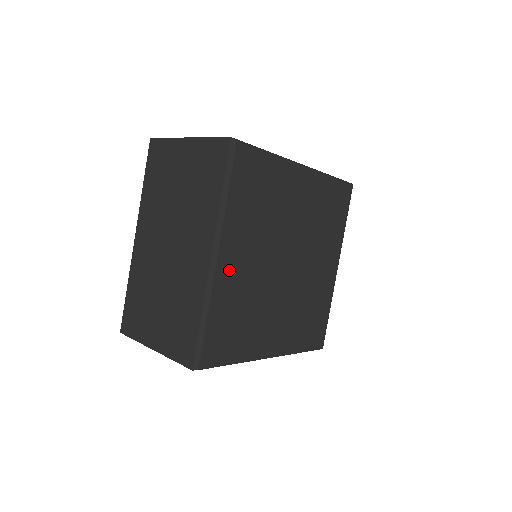
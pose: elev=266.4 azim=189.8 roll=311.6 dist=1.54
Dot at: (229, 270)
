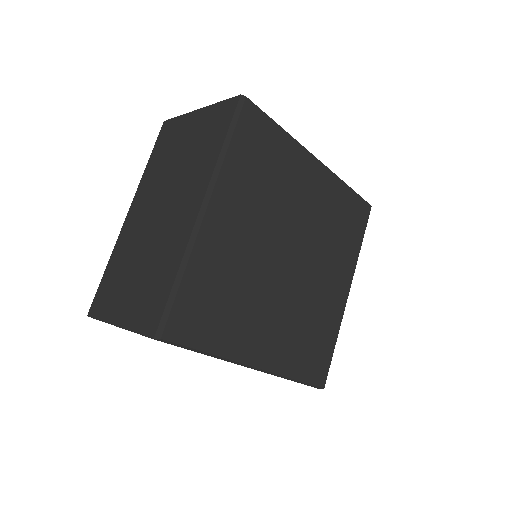
Dot at: (270, 351)
